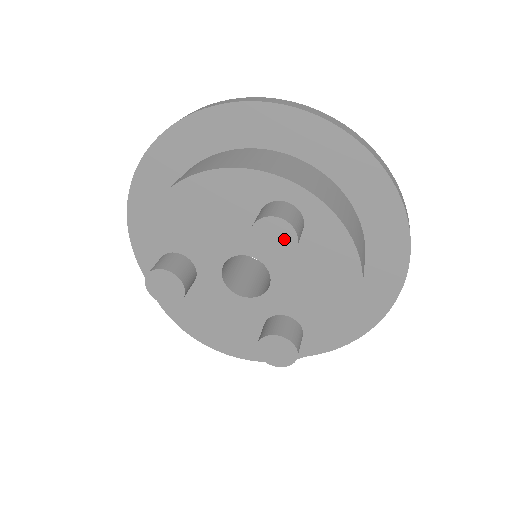
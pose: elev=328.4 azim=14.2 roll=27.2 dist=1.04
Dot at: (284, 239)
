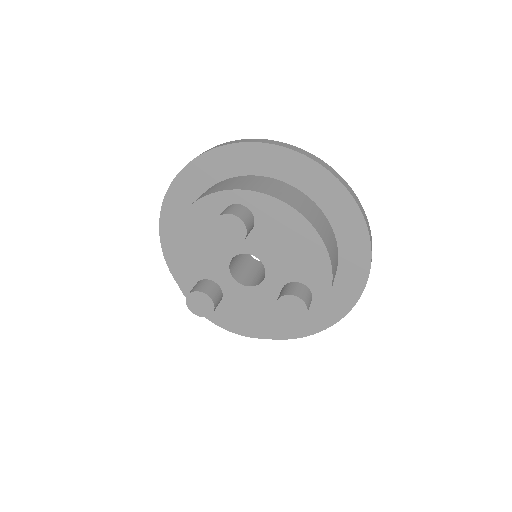
Dot at: (235, 226)
